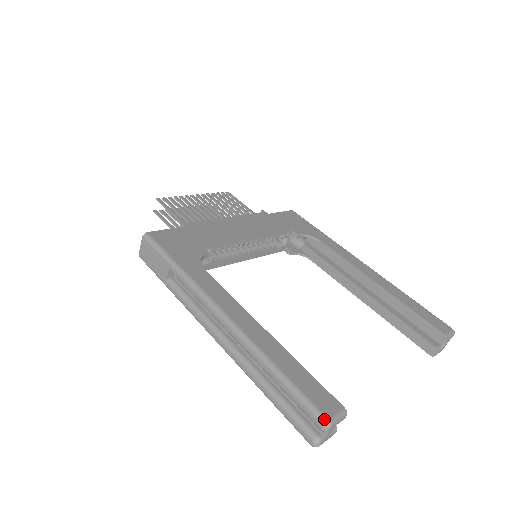
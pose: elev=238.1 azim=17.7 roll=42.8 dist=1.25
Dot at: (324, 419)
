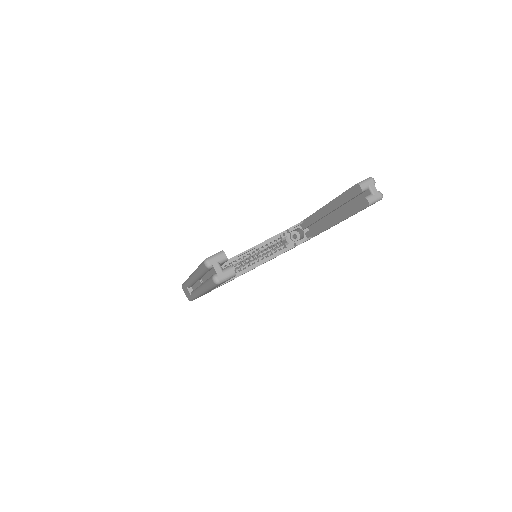
Dot at: (204, 260)
